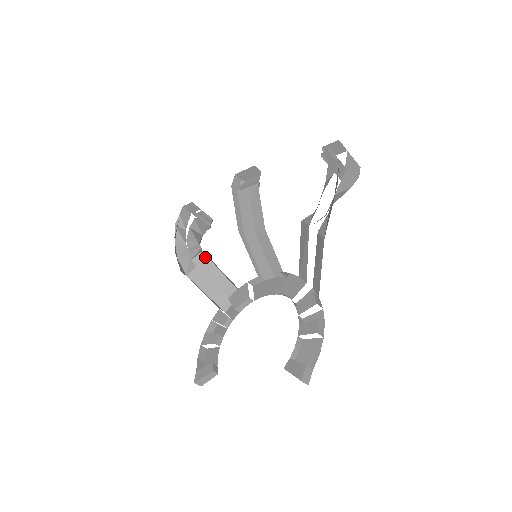
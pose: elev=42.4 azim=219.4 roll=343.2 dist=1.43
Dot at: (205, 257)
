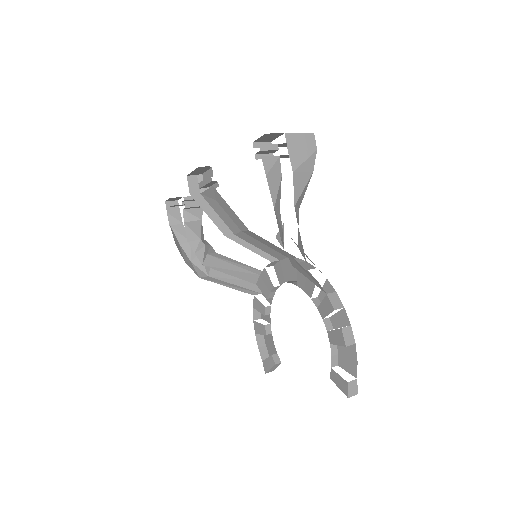
Dot at: (213, 258)
